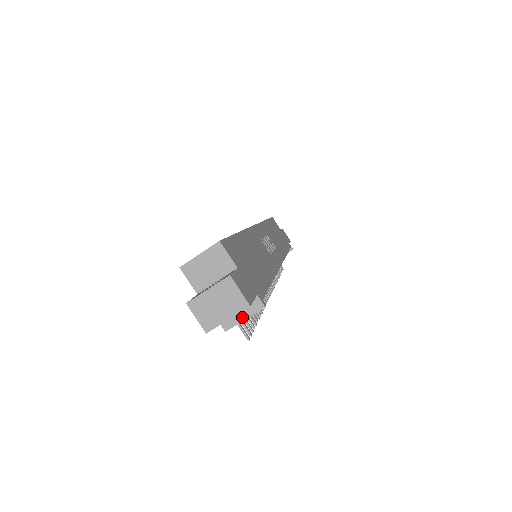
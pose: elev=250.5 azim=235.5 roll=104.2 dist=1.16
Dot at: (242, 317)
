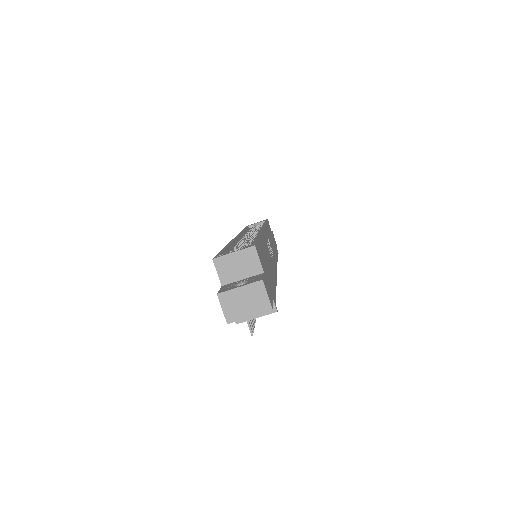
Dot at: occluded
